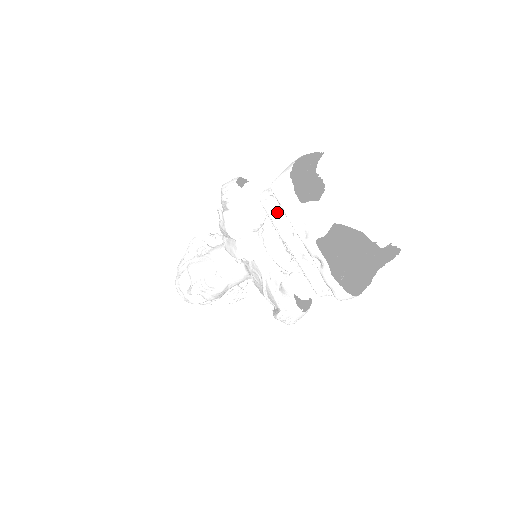
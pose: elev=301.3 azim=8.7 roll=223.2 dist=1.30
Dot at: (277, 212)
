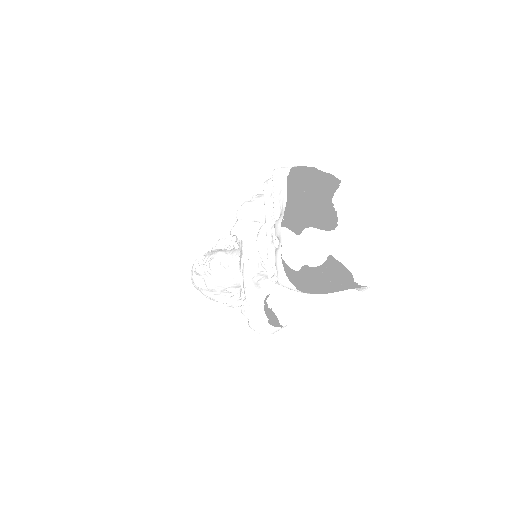
Dot at: (270, 196)
